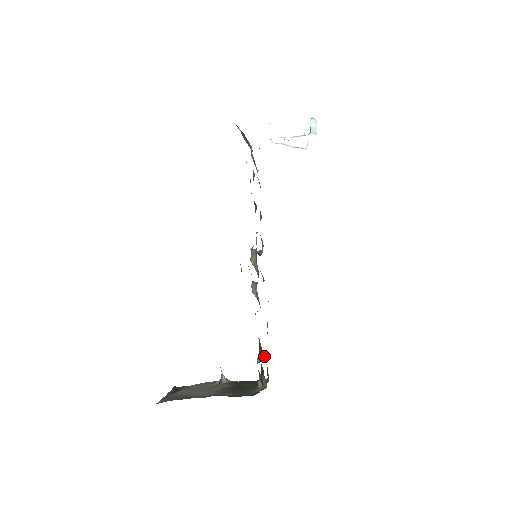
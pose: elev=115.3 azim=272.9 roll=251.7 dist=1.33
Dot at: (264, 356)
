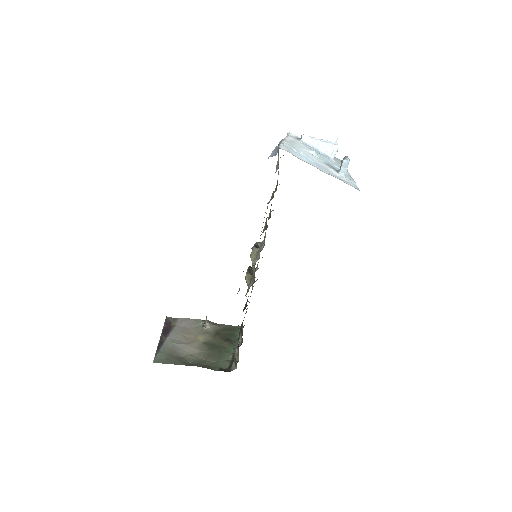
Dot at: (242, 340)
